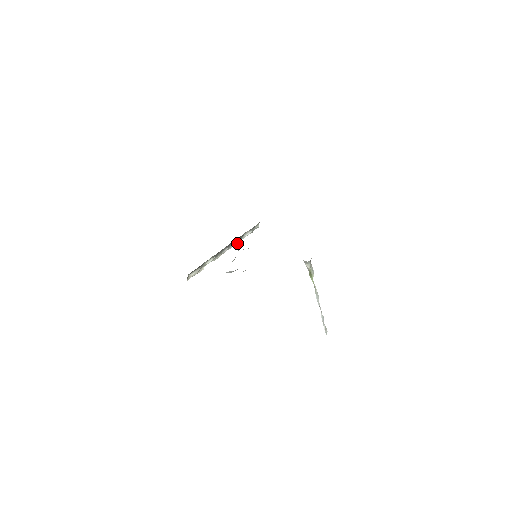
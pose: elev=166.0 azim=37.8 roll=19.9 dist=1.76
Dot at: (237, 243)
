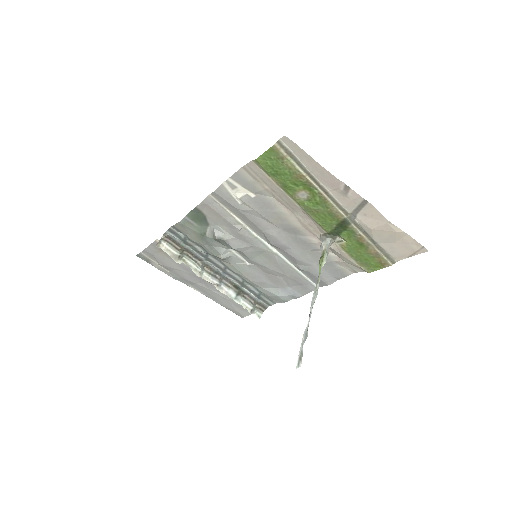
Dot at: (229, 297)
